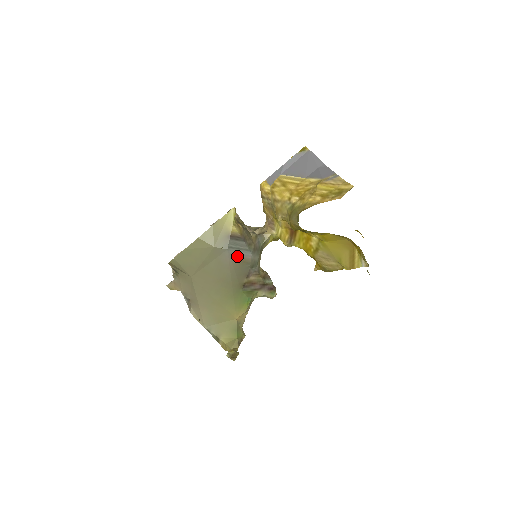
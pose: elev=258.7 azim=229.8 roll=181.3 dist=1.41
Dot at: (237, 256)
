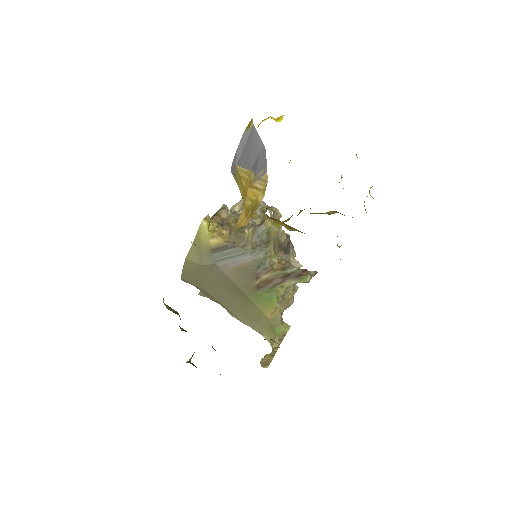
Dot at: (232, 265)
